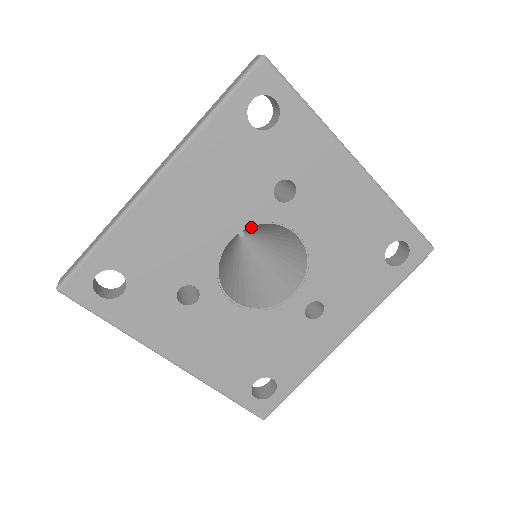
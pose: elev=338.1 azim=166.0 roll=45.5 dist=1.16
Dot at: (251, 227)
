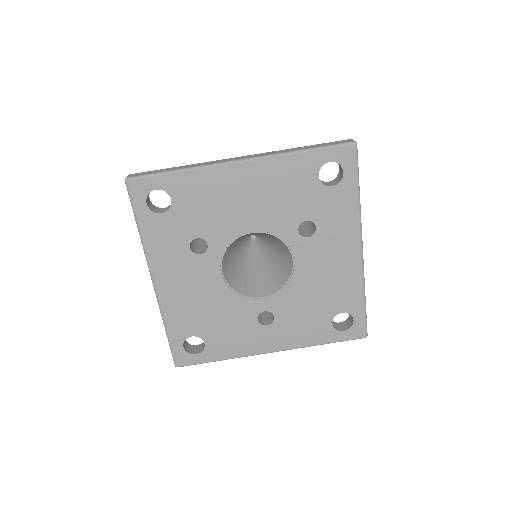
Dot at: (267, 236)
